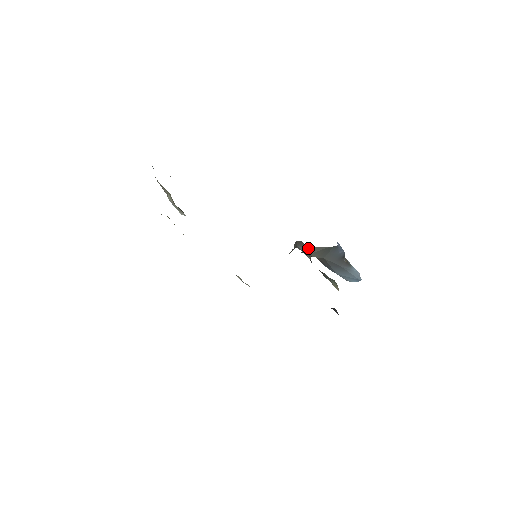
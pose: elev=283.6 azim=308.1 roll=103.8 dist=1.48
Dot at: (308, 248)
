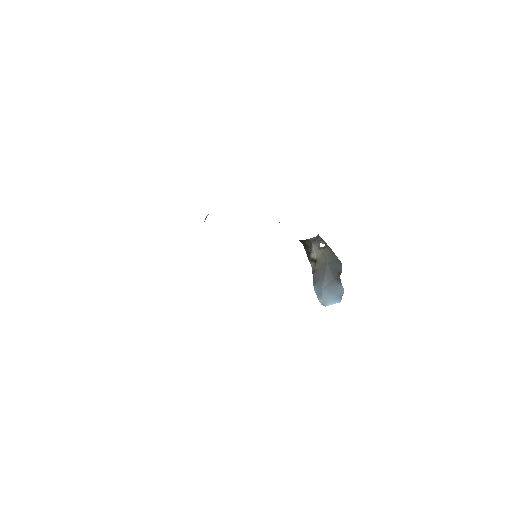
Dot at: (325, 243)
